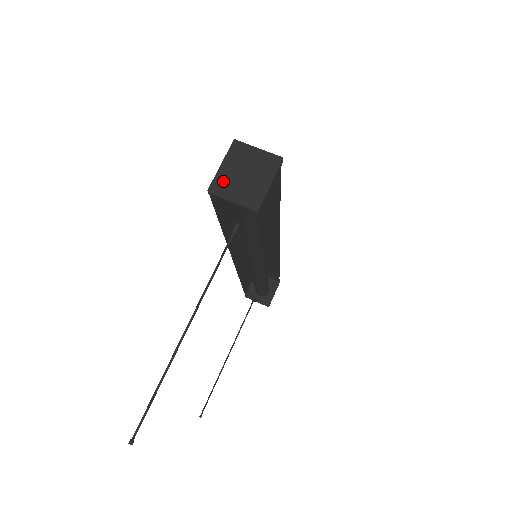
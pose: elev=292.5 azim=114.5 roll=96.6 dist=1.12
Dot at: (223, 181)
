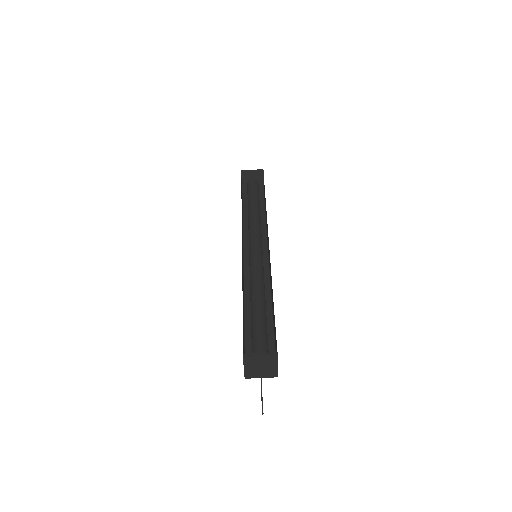
Dot at: (250, 373)
